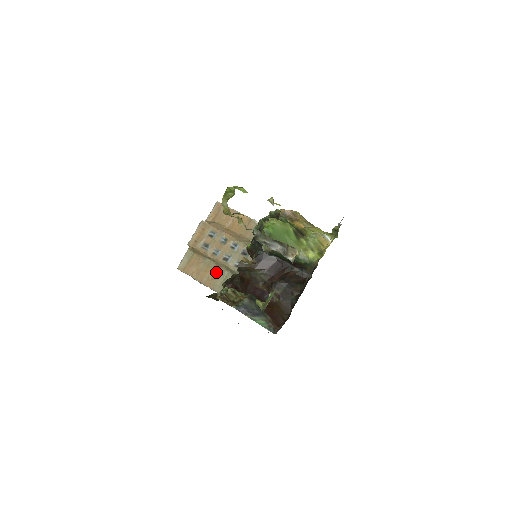
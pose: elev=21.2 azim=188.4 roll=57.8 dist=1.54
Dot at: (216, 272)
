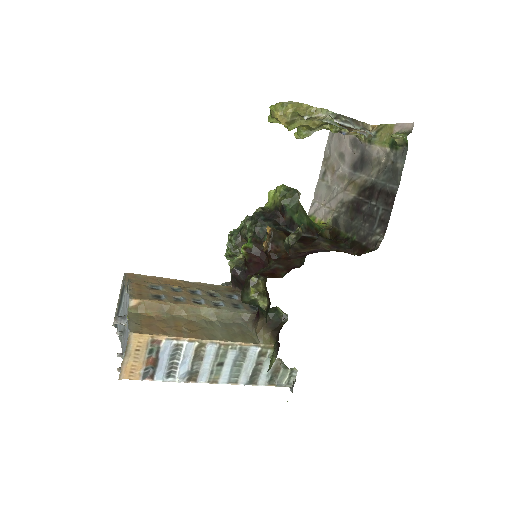
Dot at: (192, 323)
